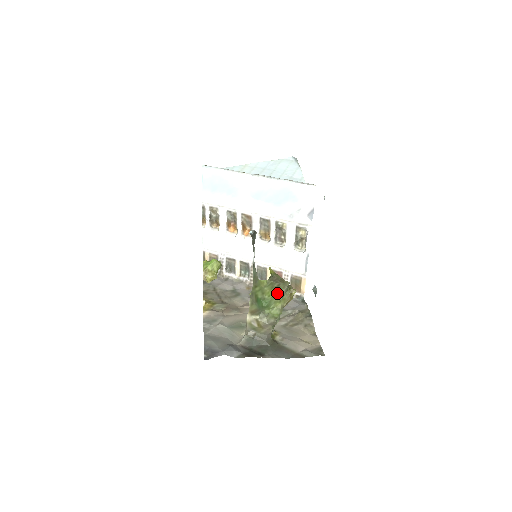
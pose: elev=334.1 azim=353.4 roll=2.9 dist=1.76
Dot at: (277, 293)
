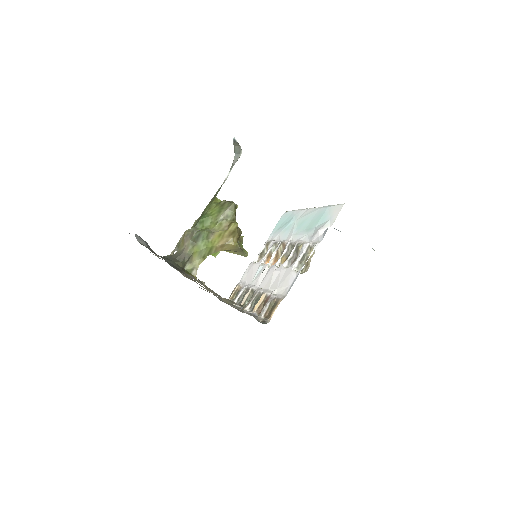
Dot at: (219, 212)
